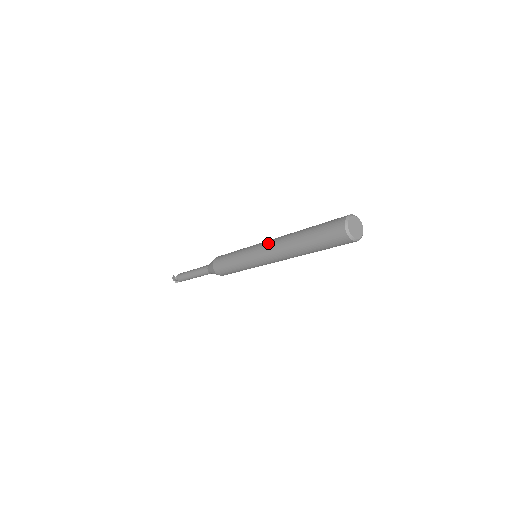
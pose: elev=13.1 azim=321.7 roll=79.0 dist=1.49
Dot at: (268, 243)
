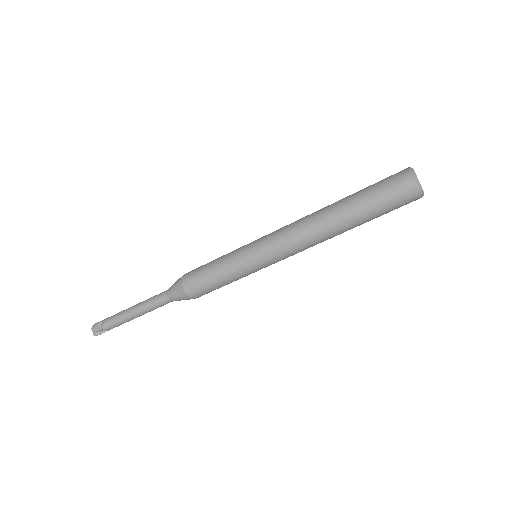
Dot at: occluded
